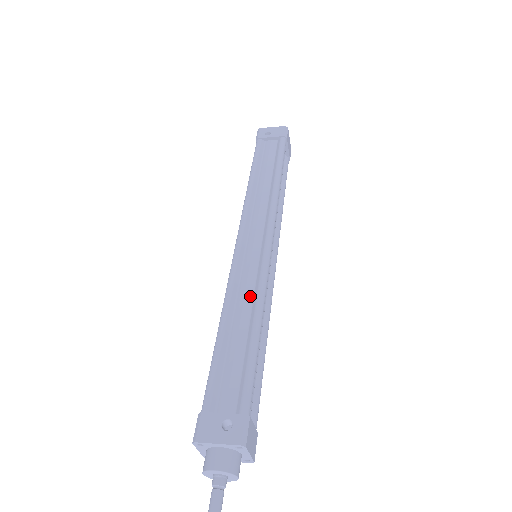
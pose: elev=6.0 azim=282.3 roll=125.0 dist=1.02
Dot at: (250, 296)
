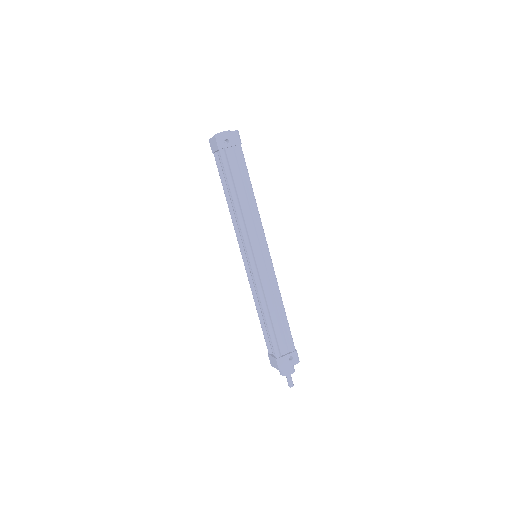
Dot at: (272, 291)
